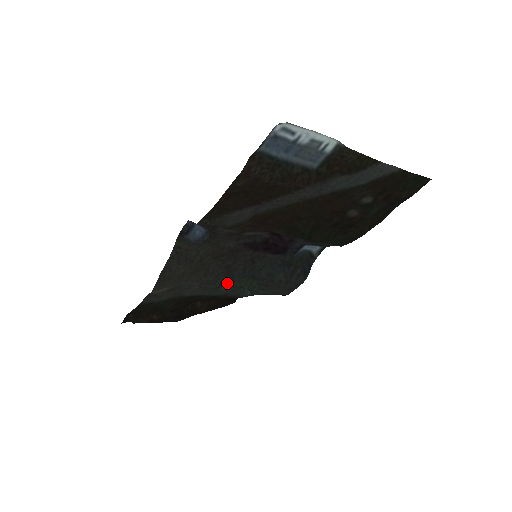
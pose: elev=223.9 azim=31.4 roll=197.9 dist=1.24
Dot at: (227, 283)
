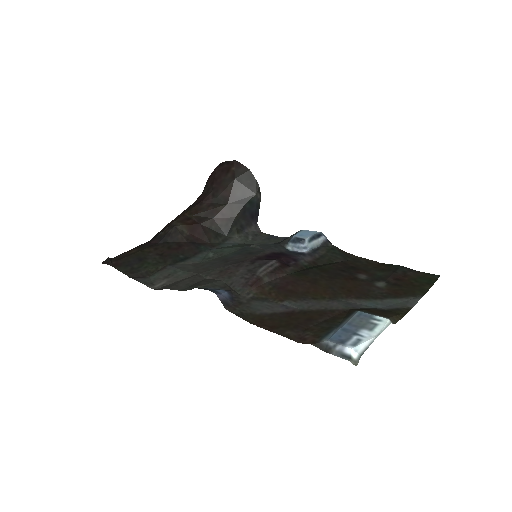
Dot at: (218, 256)
